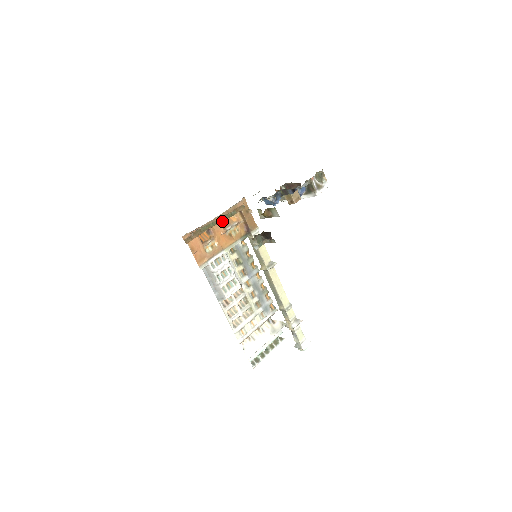
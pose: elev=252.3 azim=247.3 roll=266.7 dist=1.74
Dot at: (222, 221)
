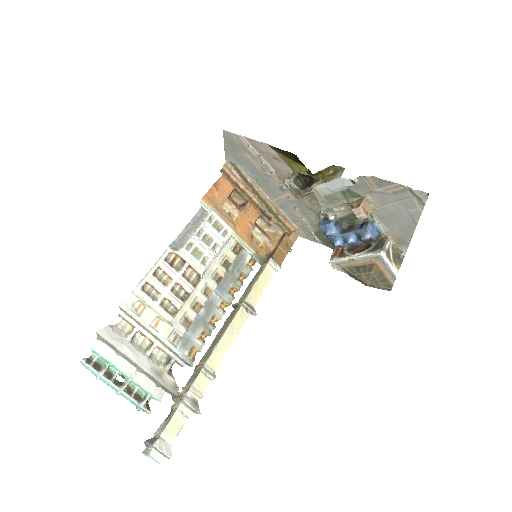
Dot at: (265, 205)
